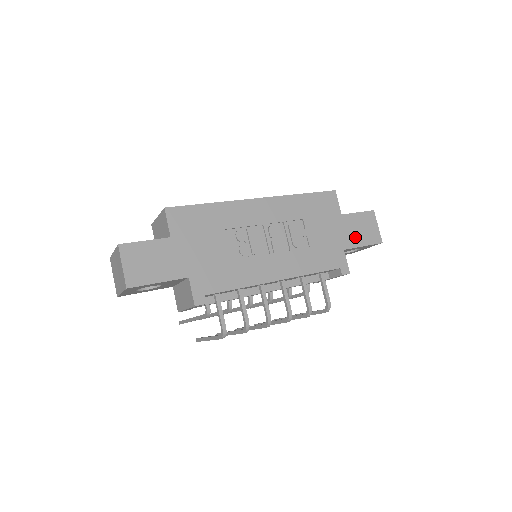
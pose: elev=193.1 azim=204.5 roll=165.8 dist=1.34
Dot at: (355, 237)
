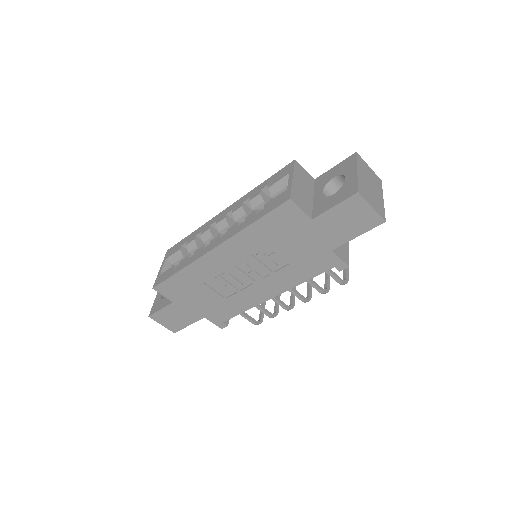
Dot at: (341, 233)
